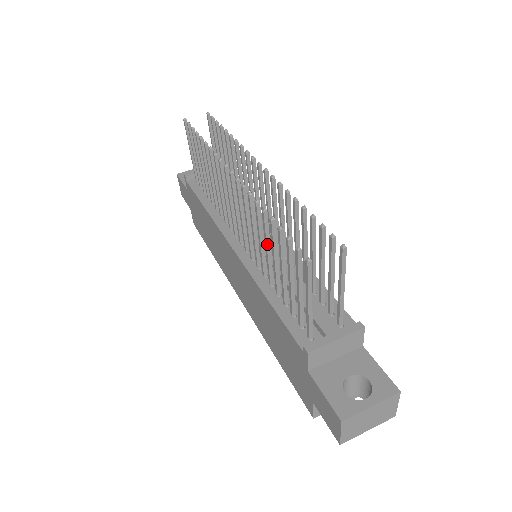
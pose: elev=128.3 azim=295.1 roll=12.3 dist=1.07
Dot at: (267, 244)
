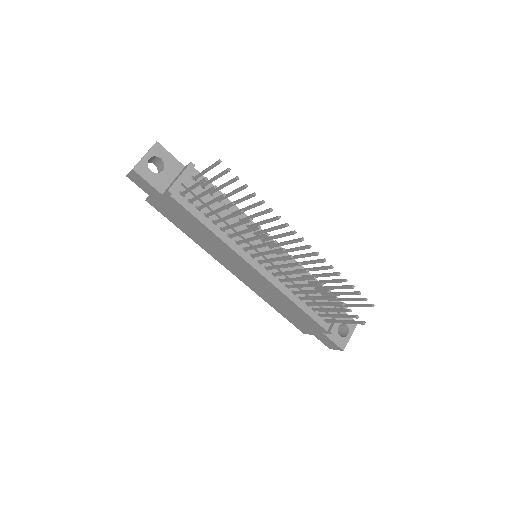
Dot at: (314, 293)
